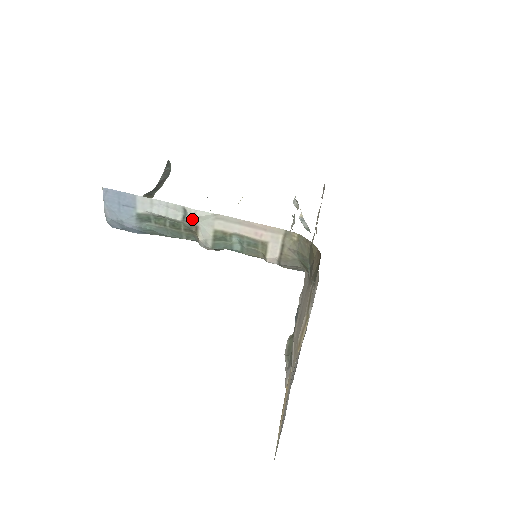
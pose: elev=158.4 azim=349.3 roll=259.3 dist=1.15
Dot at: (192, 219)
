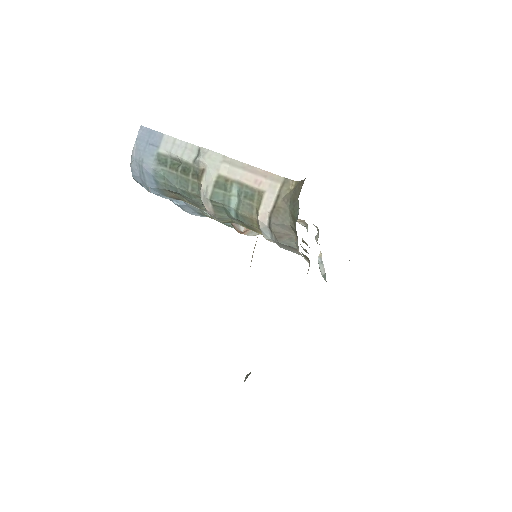
Dot at: (202, 158)
